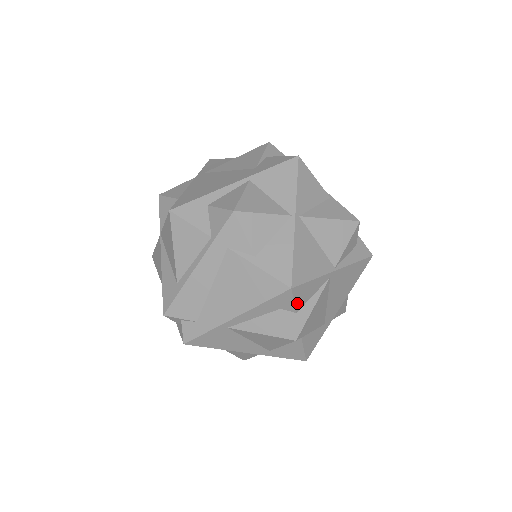
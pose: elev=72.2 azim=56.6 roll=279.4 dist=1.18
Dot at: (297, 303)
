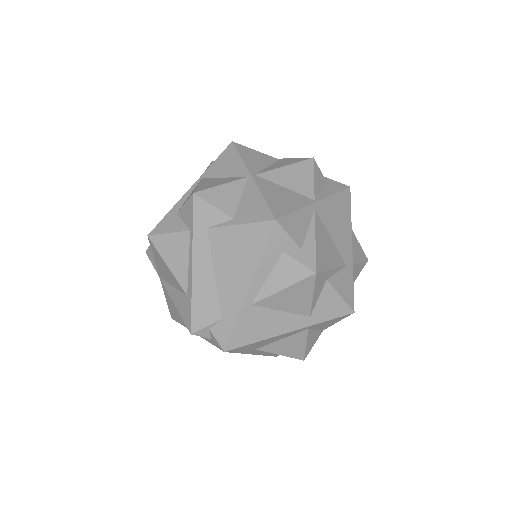
Dot at: (294, 238)
